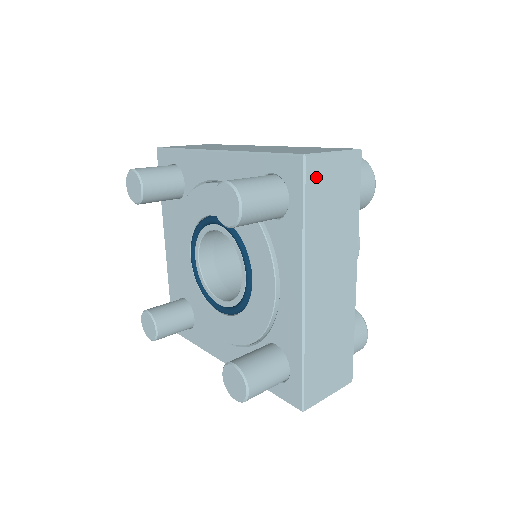
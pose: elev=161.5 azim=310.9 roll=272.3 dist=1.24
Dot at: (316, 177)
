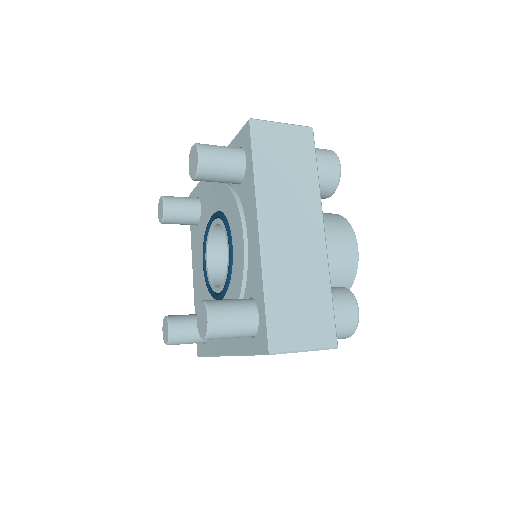
Dot at: (264, 136)
